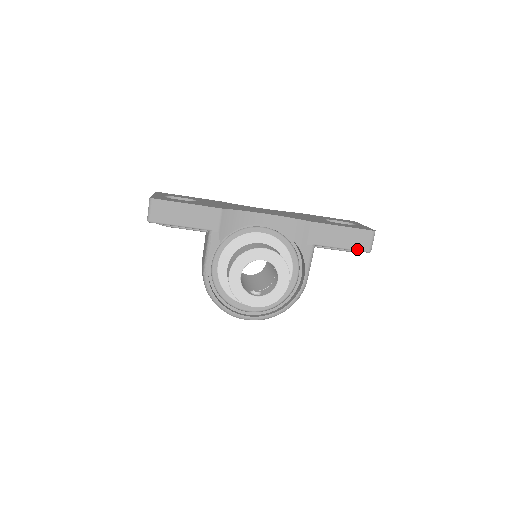
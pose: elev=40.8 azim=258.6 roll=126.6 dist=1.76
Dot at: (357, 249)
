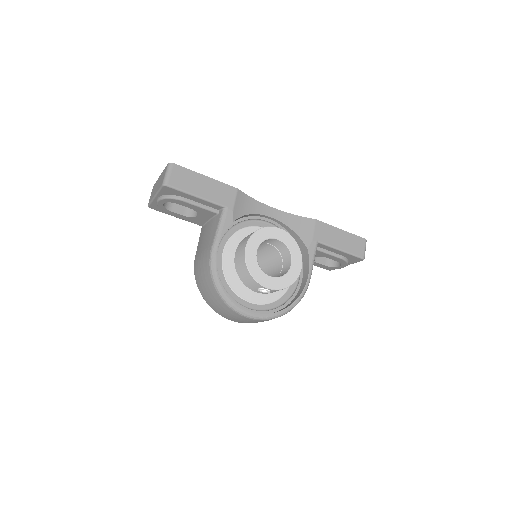
Dot at: (354, 253)
